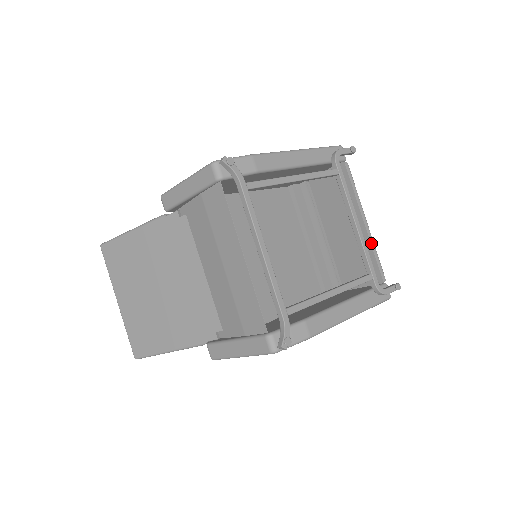
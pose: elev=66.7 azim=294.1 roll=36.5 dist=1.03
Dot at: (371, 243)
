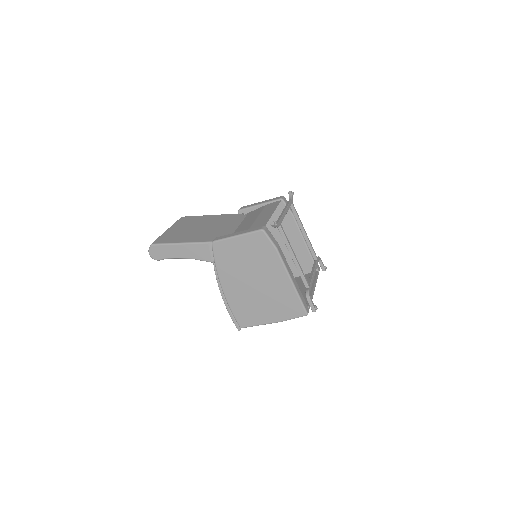
Dot at: (312, 294)
